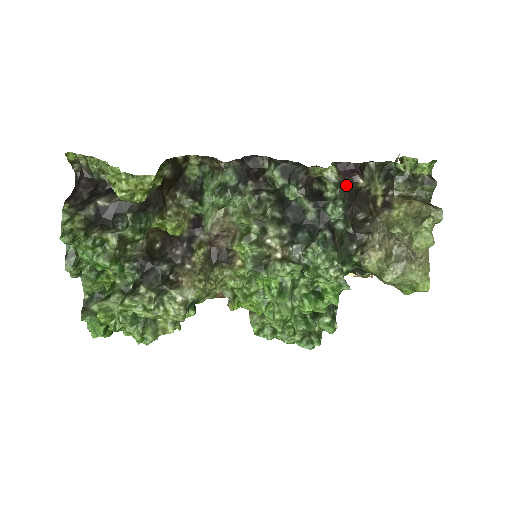
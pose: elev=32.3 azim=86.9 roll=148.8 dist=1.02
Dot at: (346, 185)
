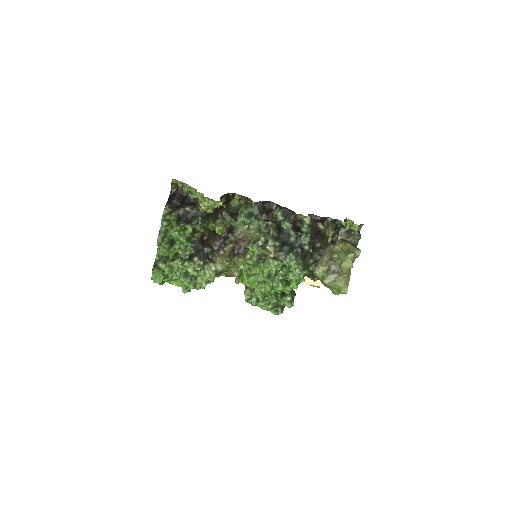
Dot at: (314, 227)
